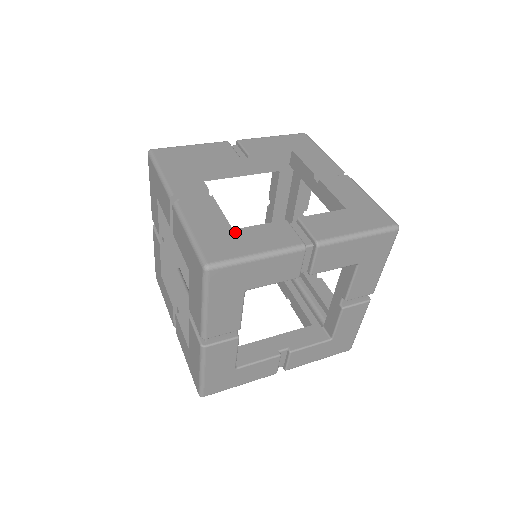
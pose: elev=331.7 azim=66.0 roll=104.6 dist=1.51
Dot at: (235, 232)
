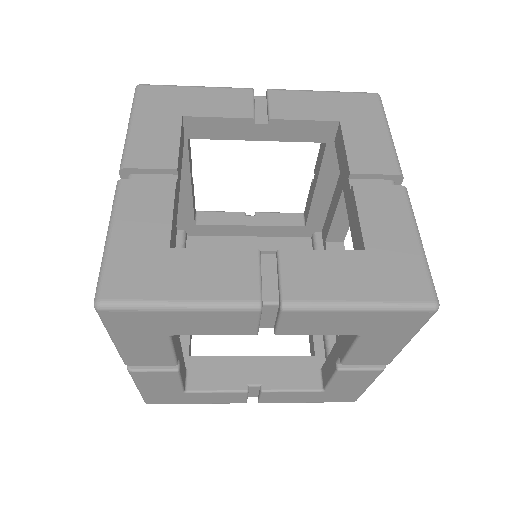
Dot at: (170, 254)
